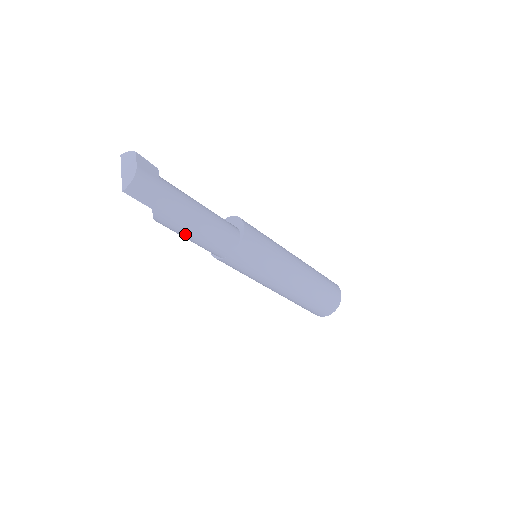
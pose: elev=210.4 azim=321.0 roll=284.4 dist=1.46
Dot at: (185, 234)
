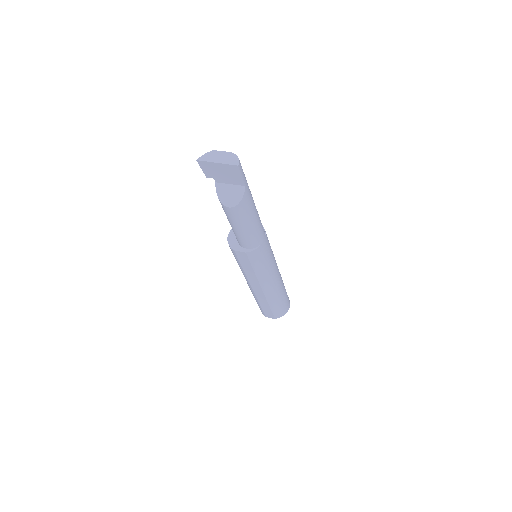
Dot at: (252, 216)
